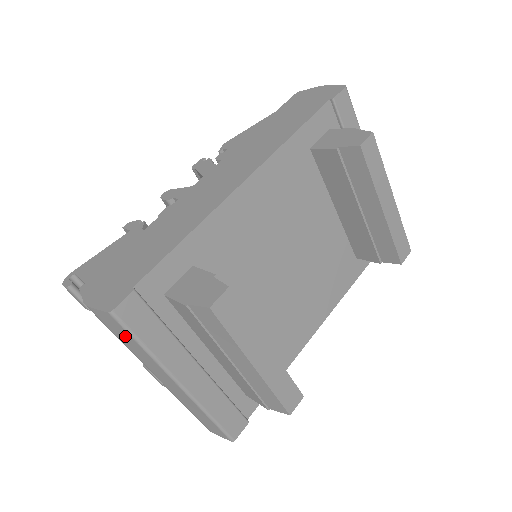
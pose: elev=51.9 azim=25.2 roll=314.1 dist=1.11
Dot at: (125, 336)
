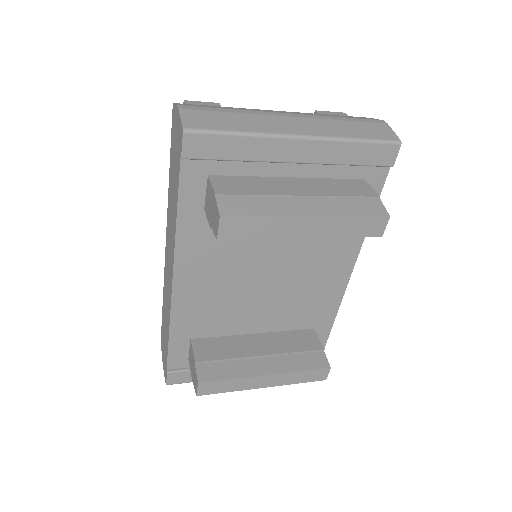
Dot at: occluded
